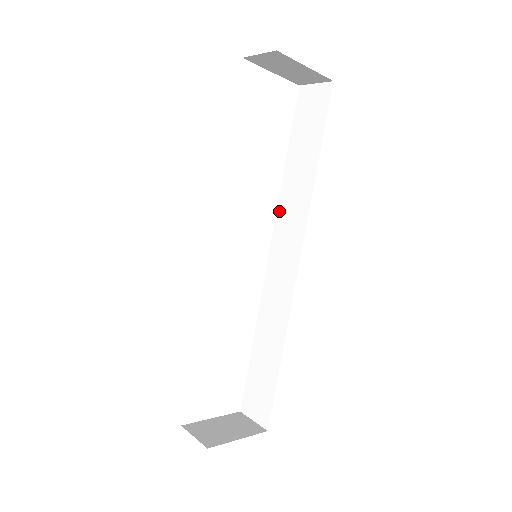
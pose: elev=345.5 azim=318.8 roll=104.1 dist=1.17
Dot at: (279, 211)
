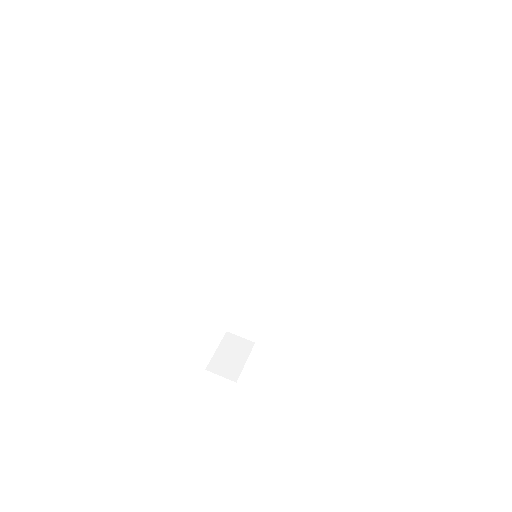
Dot at: (260, 202)
